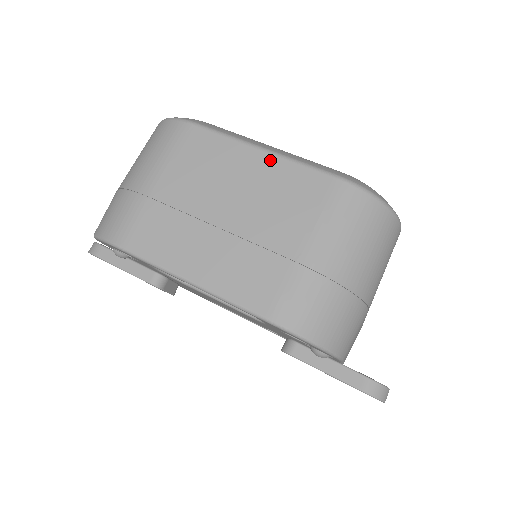
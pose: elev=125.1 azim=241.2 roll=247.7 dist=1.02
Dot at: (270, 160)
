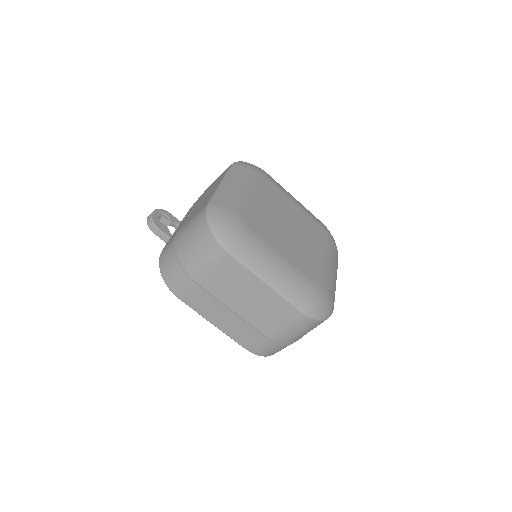
Dot at: (269, 291)
